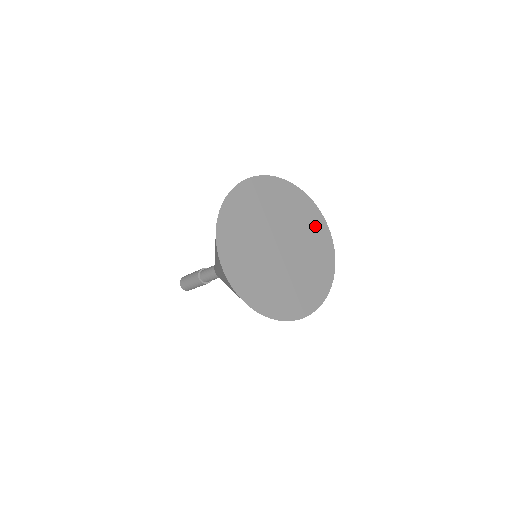
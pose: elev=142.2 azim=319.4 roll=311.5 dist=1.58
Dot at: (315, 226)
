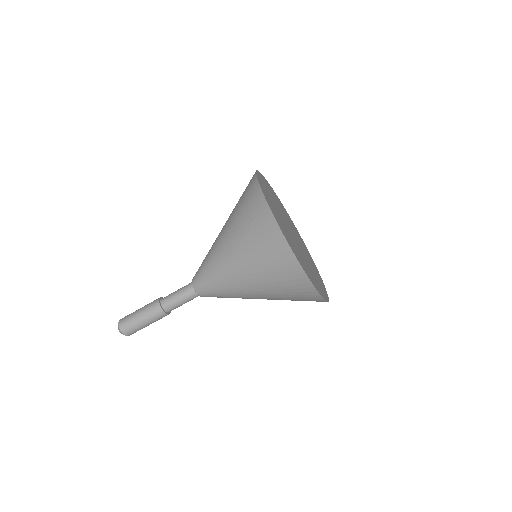
Dot at: (278, 201)
